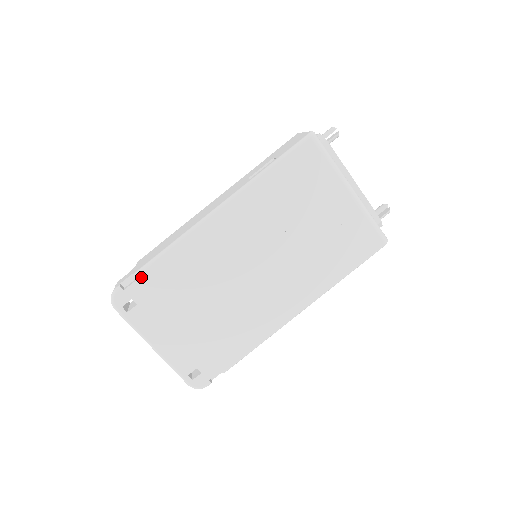
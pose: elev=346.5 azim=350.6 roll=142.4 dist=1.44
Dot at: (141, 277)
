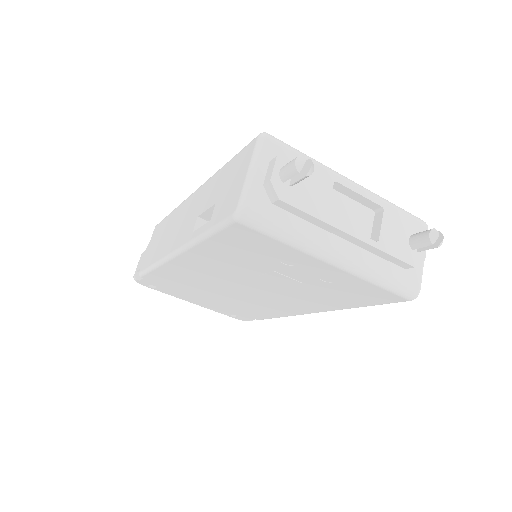
Dot at: (145, 278)
